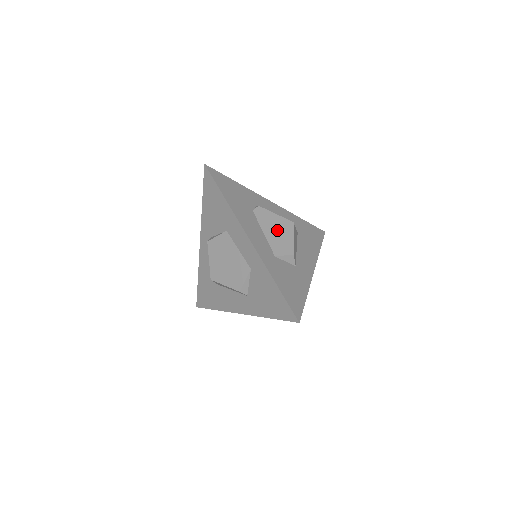
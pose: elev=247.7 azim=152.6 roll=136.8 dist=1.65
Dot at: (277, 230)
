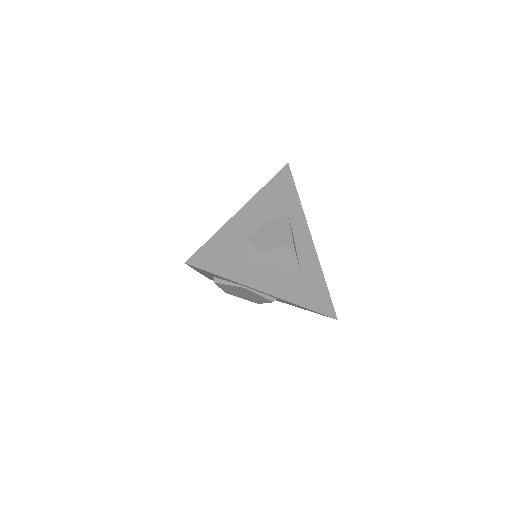
Dot at: (274, 234)
